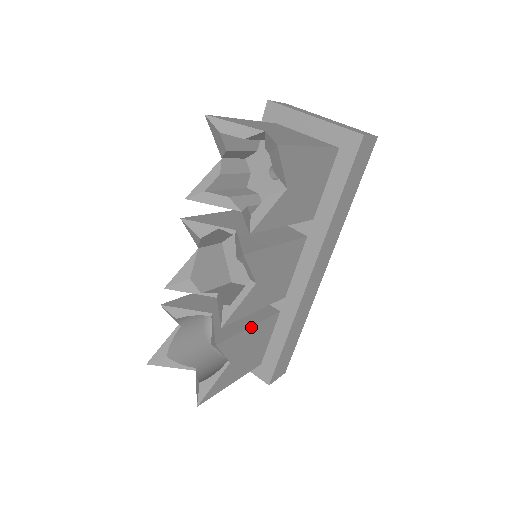
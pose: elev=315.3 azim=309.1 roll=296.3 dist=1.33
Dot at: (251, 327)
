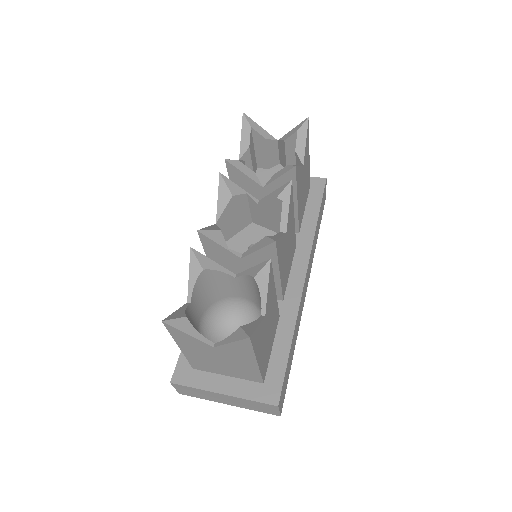
Dot at: (275, 292)
